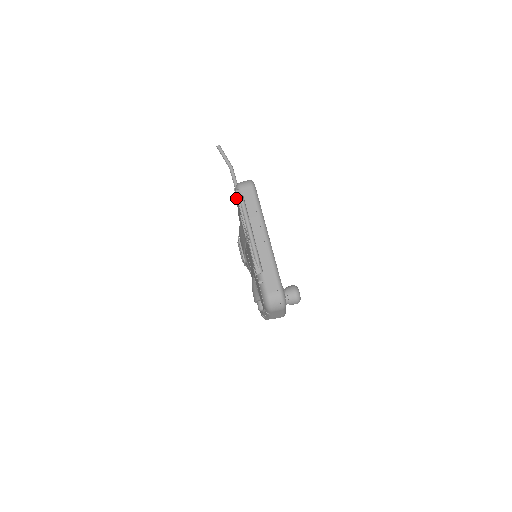
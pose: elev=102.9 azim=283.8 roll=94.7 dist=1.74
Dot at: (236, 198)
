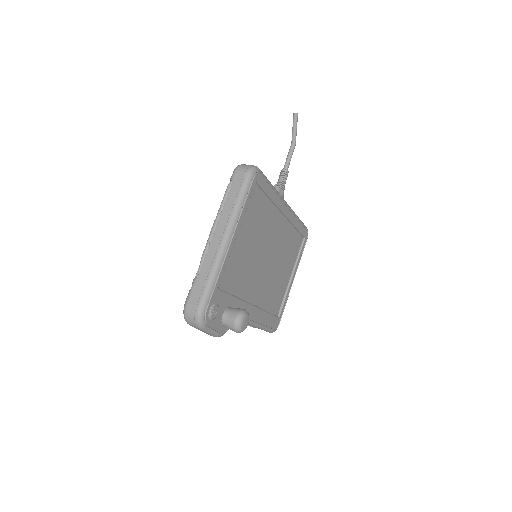
Dot at: occluded
